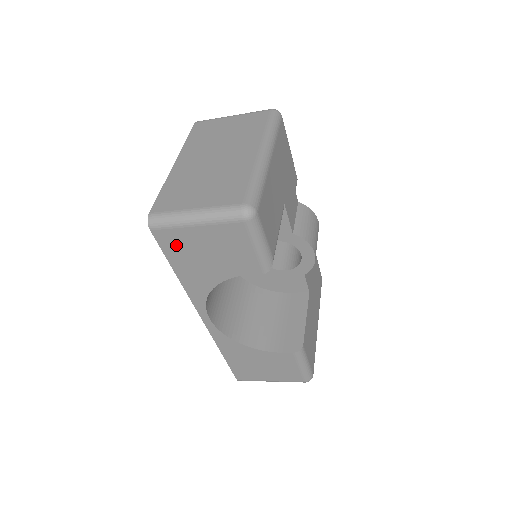
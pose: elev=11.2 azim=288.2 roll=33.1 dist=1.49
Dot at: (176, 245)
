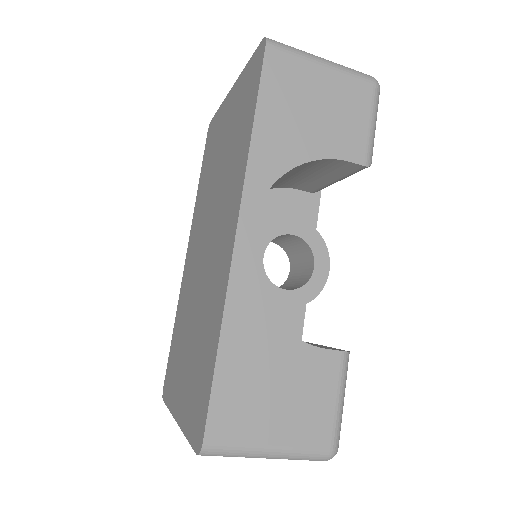
Dot at: (284, 80)
